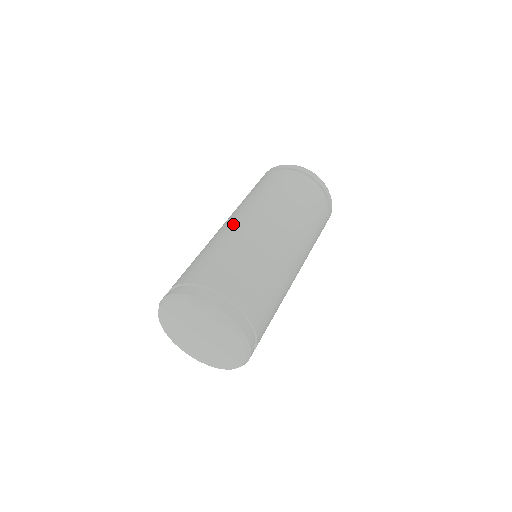
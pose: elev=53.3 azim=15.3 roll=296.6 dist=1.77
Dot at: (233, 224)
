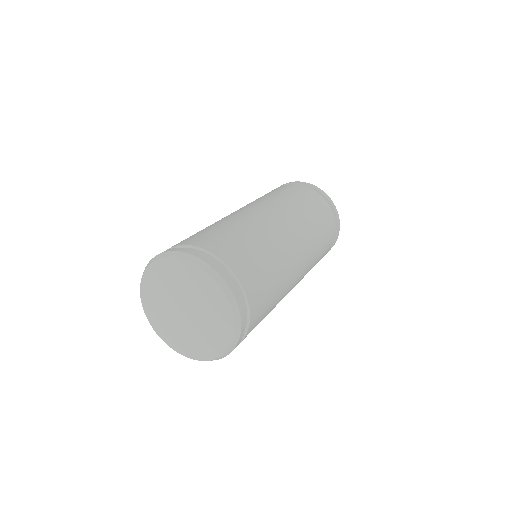
Dot at: (265, 216)
